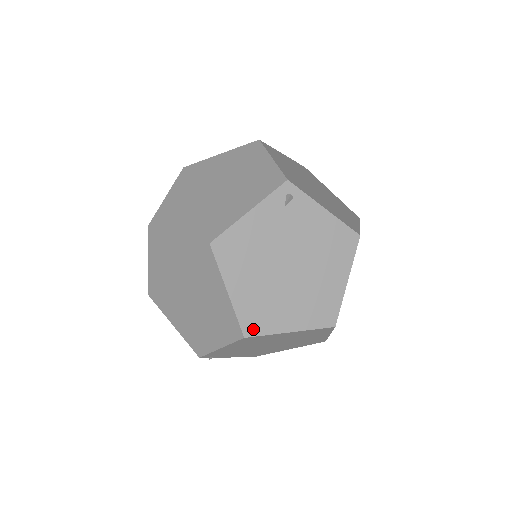
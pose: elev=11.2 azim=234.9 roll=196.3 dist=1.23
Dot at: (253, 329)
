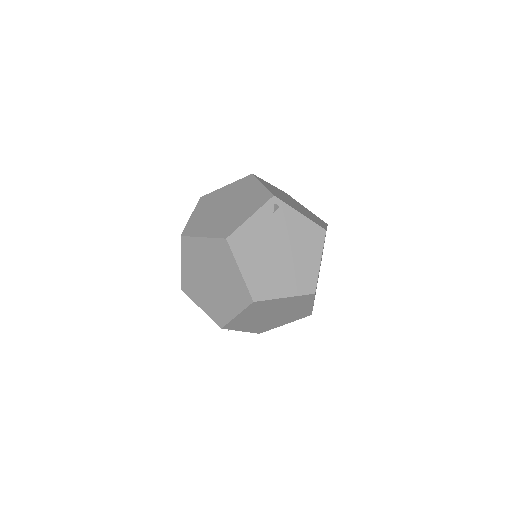
Dot at: (259, 296)
